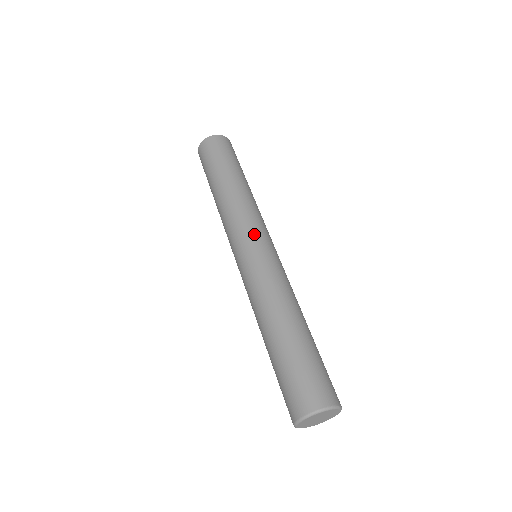
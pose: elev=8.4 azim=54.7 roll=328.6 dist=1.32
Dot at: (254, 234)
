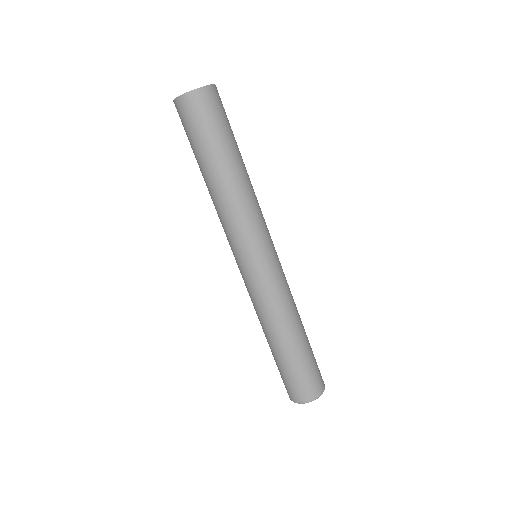
Dot at: (270, 242)
